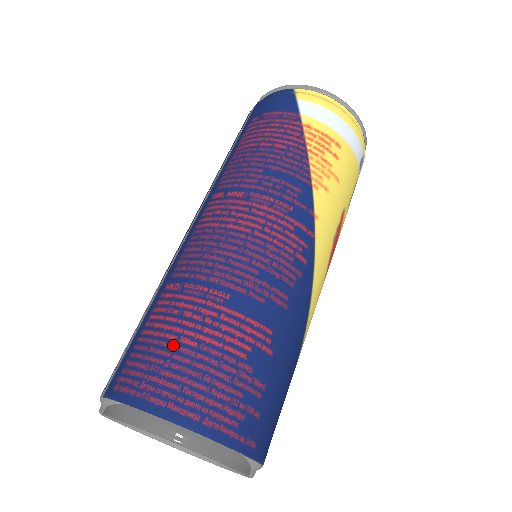
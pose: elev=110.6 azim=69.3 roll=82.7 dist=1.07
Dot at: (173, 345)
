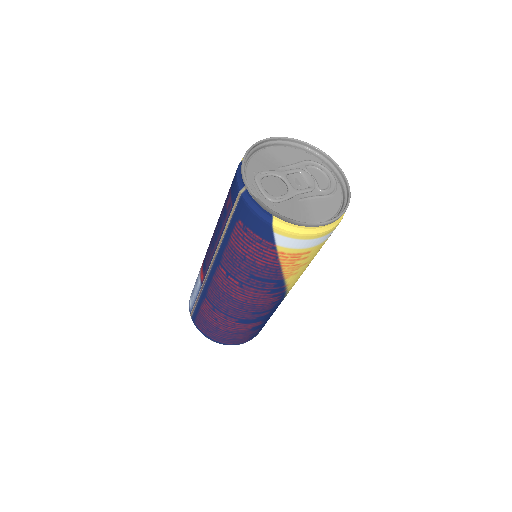
Dot at: (216, 328)
